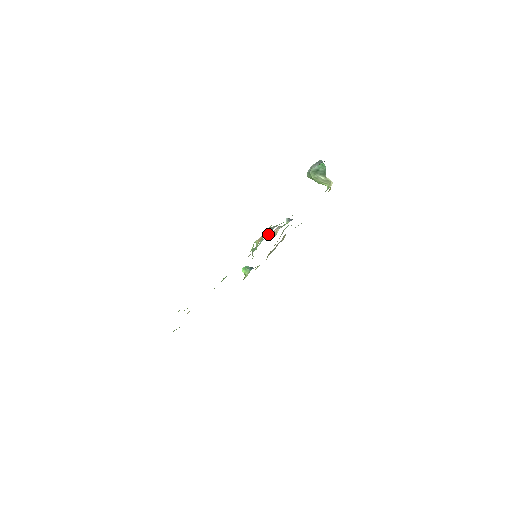
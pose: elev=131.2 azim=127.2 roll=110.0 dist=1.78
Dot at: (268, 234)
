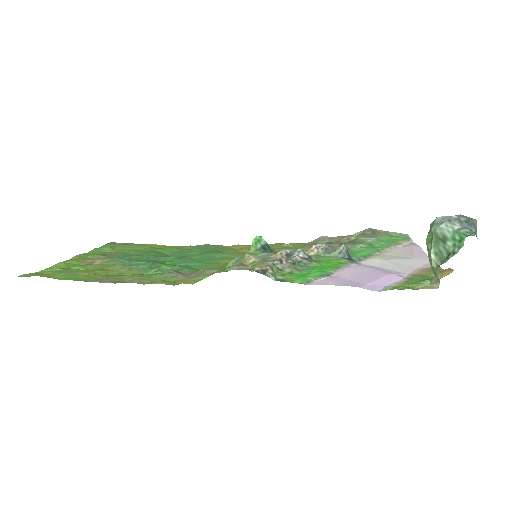
Dot at: occluded
